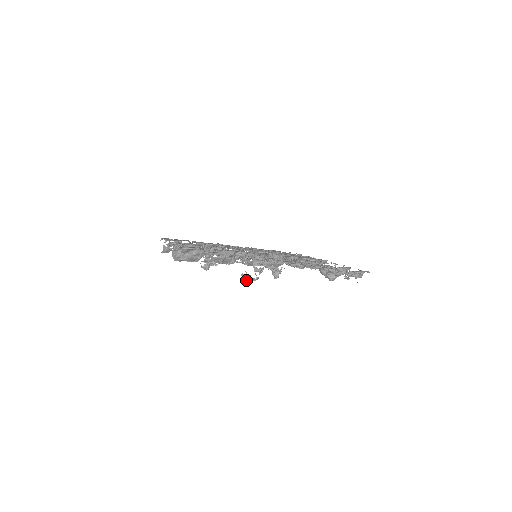
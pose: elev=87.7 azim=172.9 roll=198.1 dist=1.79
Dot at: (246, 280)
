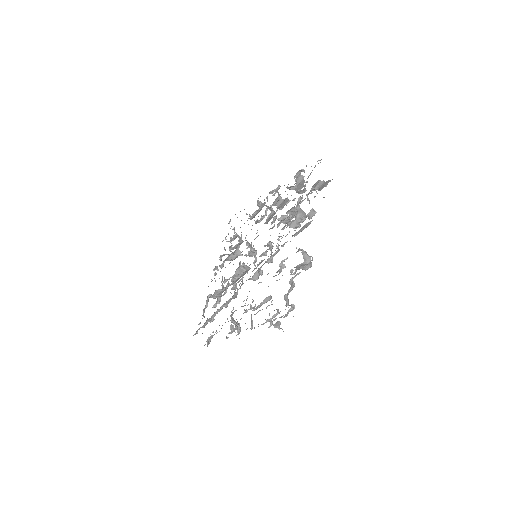
Dot at: occluded
